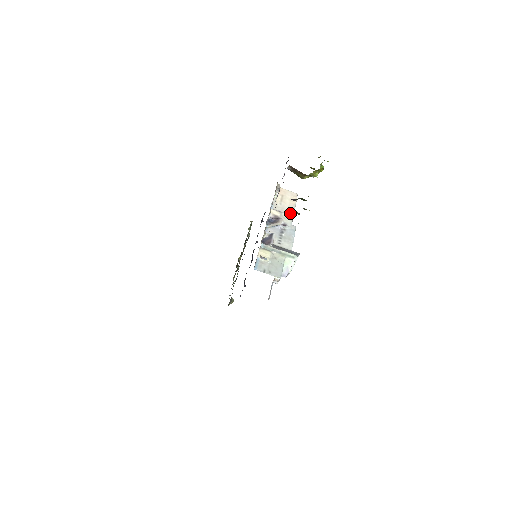
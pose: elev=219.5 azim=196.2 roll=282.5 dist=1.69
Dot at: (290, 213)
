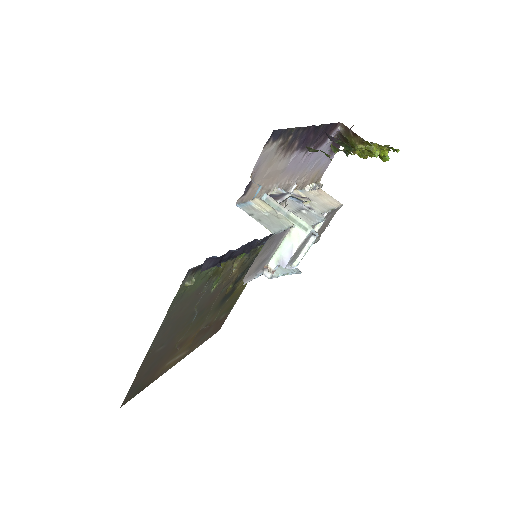
Dot at: (324, 207)
